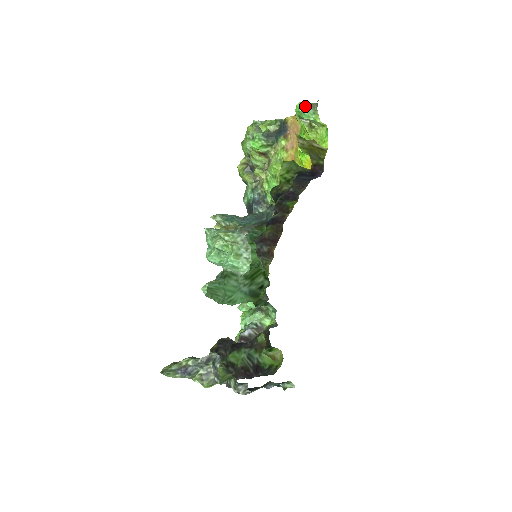
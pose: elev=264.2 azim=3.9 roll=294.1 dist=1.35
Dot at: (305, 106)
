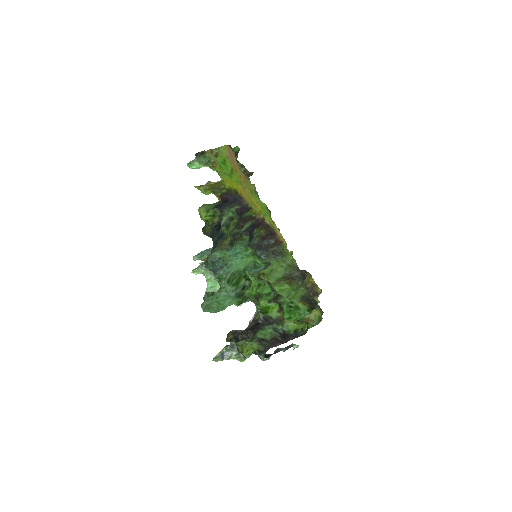
Dot at: (190, 164)
